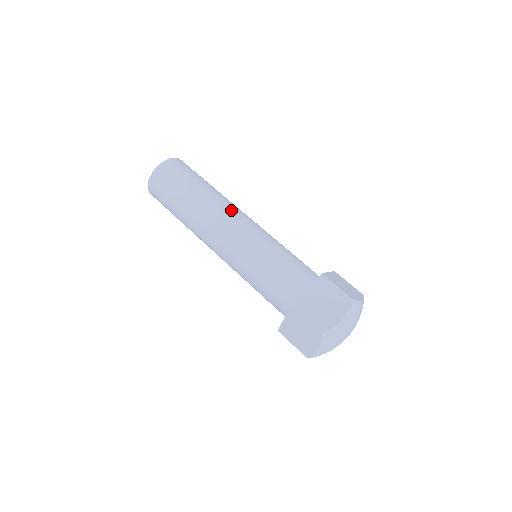
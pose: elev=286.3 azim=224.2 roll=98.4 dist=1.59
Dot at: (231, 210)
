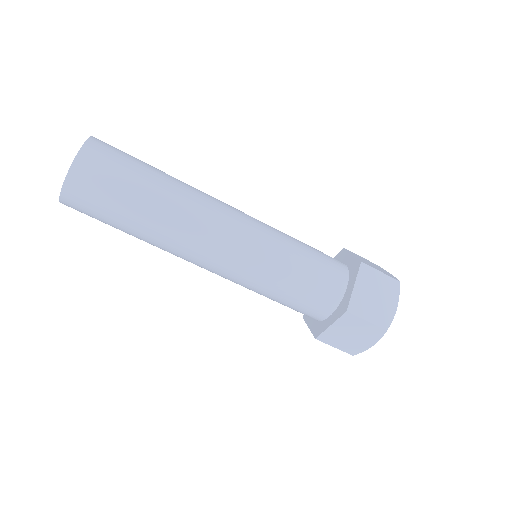
Dot at: occluded
